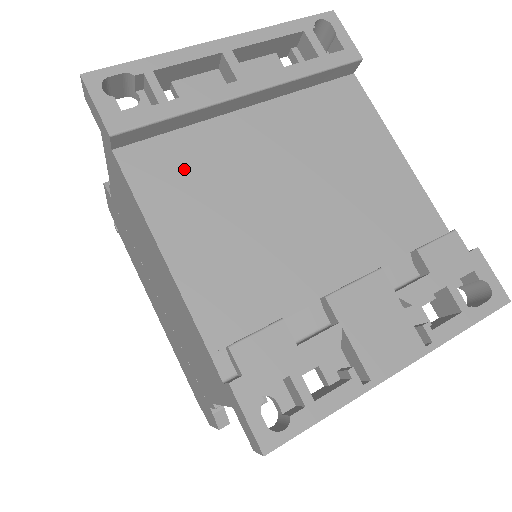
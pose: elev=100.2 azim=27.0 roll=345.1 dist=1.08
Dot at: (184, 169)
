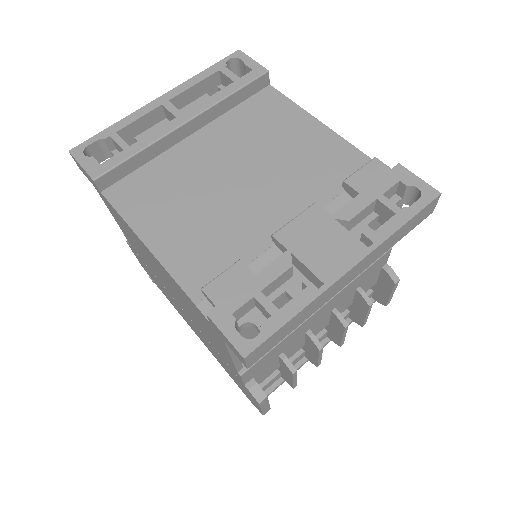
Dot at: (153, 188)
